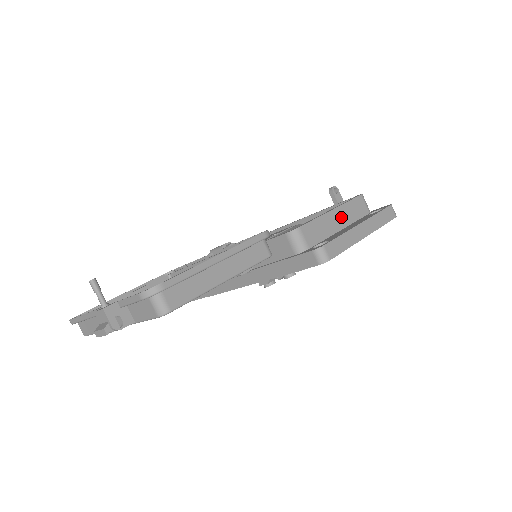
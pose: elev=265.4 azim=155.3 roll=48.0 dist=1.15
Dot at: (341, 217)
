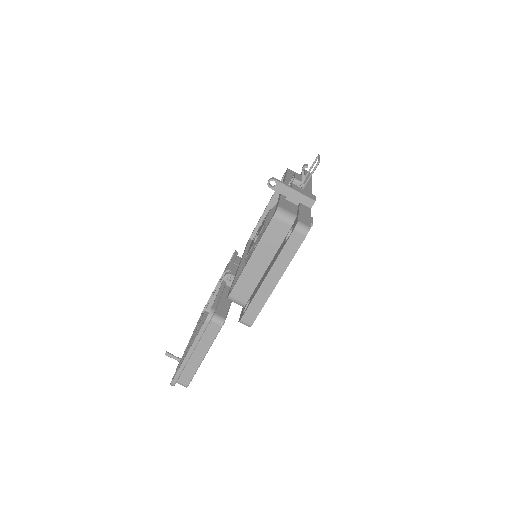
Dot at: (262, 257)
